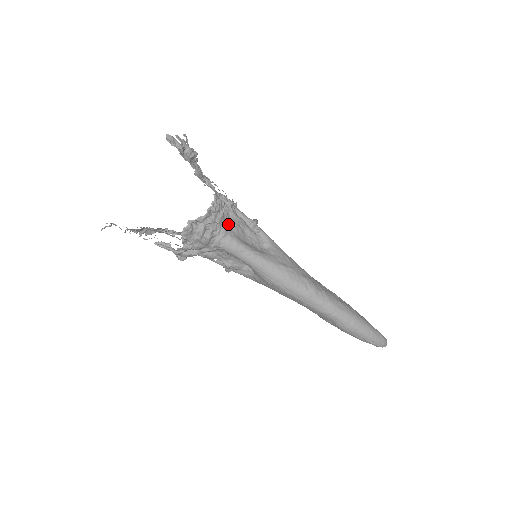
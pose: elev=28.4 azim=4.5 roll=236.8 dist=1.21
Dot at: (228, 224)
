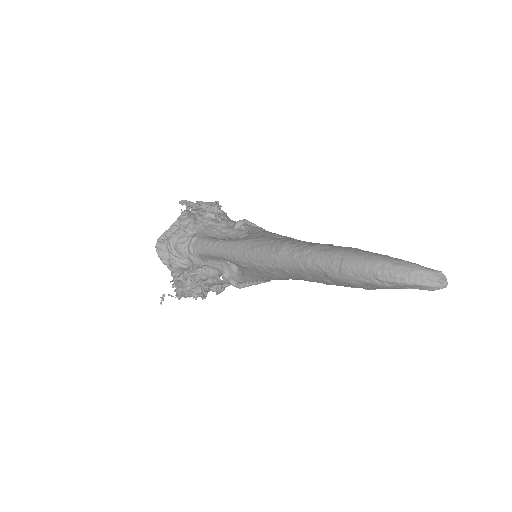
Dot at: (202, 231)
